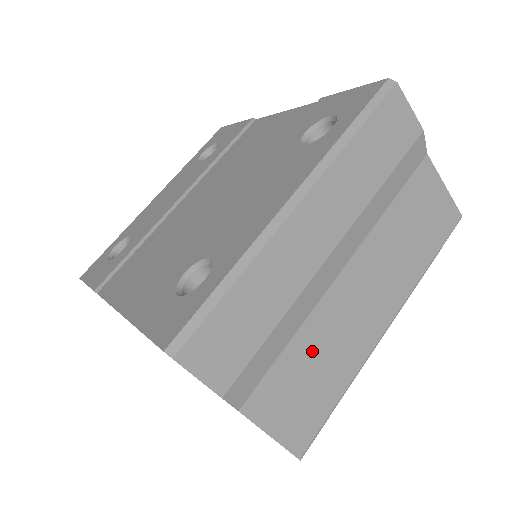
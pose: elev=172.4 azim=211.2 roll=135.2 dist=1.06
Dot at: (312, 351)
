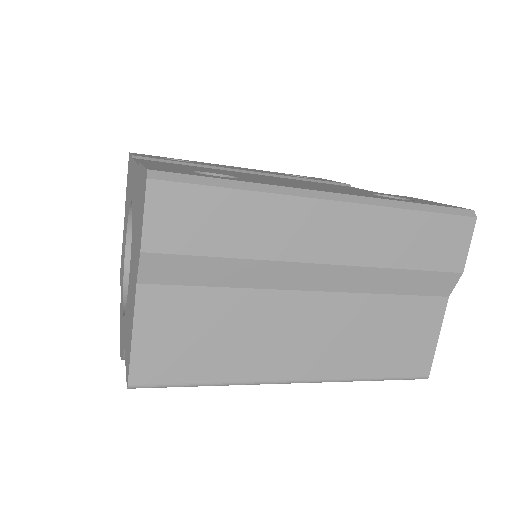
Dot at: (229, 317)
